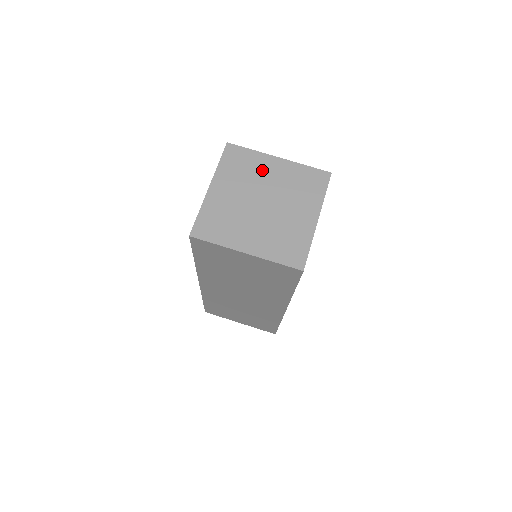
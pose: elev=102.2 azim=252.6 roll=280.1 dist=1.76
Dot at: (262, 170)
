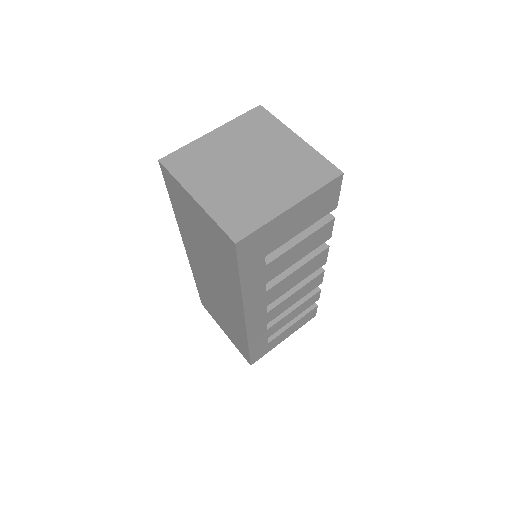
Dot at: (273, 140)
